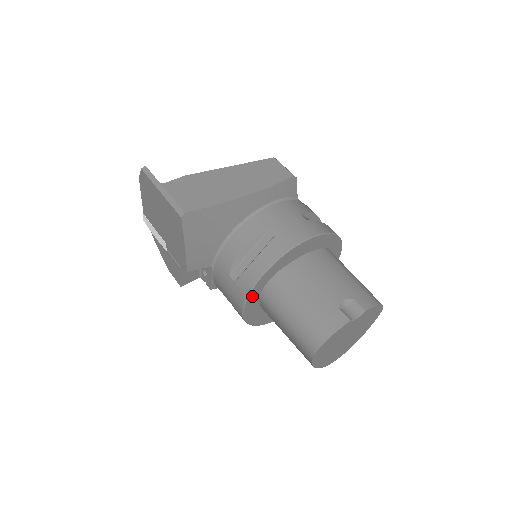
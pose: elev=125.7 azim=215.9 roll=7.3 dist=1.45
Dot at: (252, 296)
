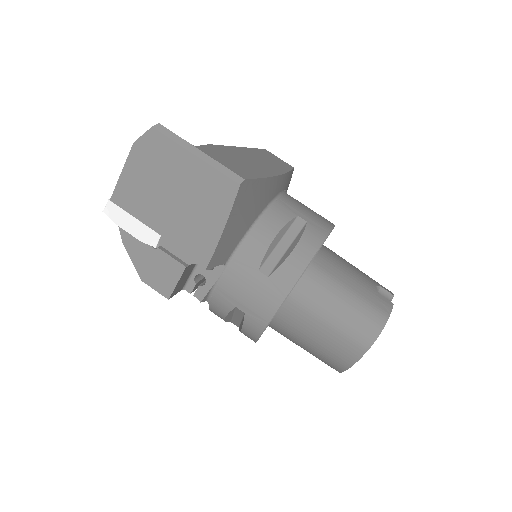
Dot at: (290, 292)
